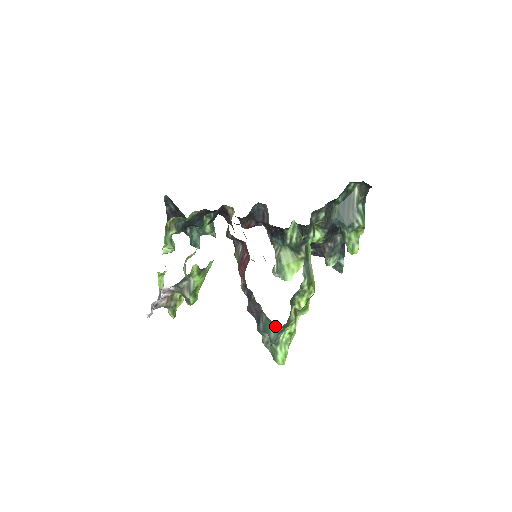
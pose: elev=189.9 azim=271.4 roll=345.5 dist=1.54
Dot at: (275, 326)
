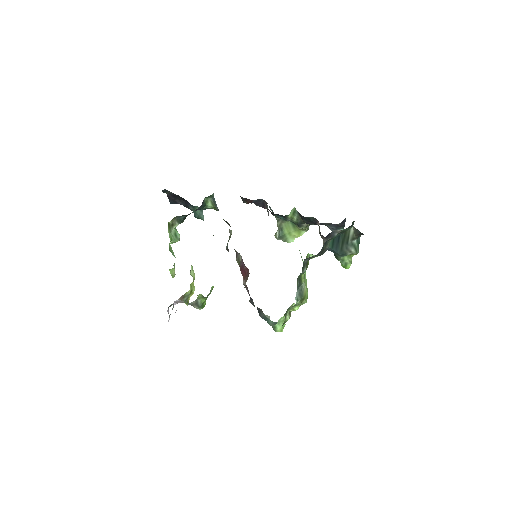
Dot at: occluded
